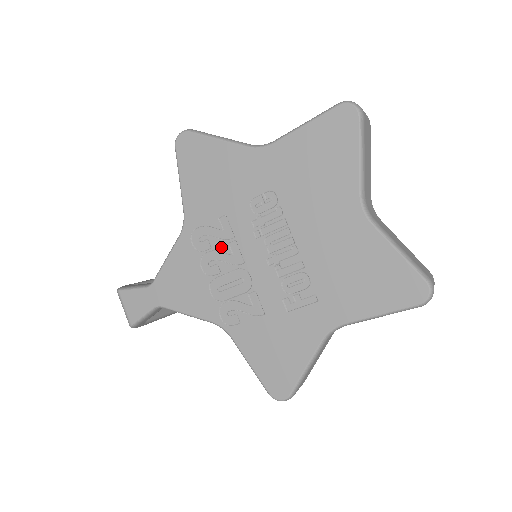
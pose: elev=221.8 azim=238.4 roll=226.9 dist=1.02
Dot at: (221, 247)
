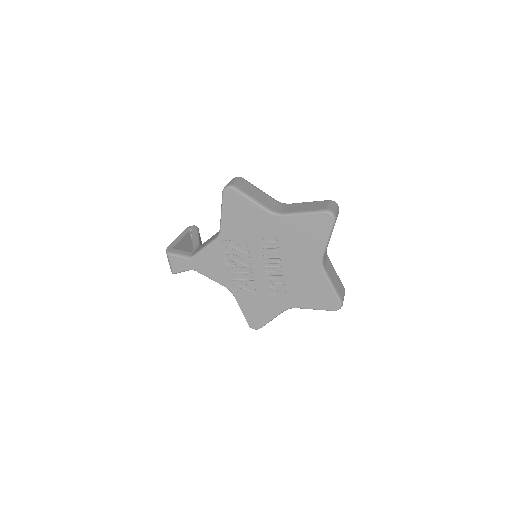
Dot at: (239, 254)
